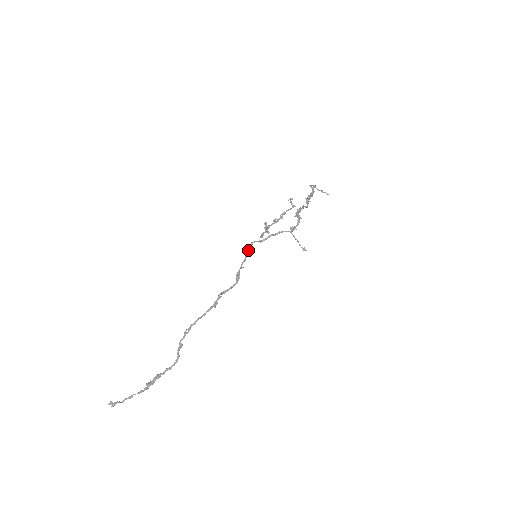
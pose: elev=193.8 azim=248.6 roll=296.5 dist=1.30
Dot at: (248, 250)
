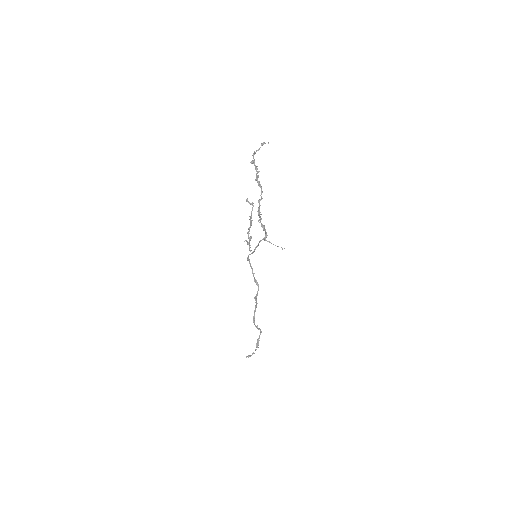
Dot at: (249, 263)
